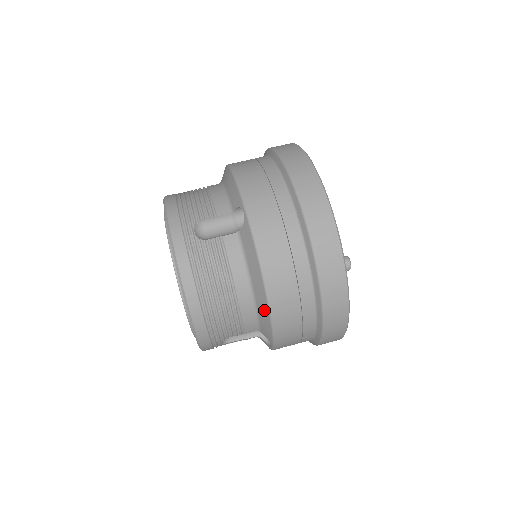
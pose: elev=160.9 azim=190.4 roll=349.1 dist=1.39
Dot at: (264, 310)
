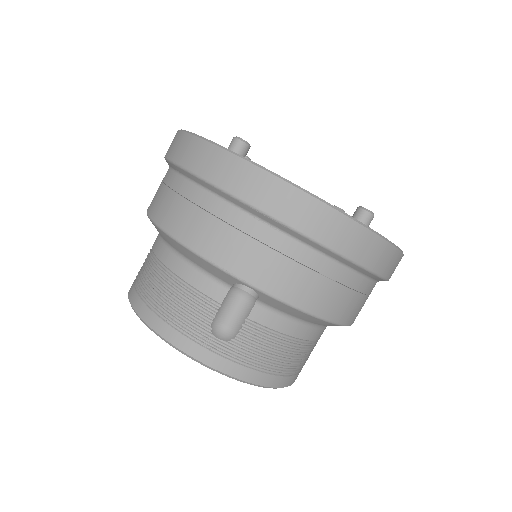
Dot at: (181, 249)
